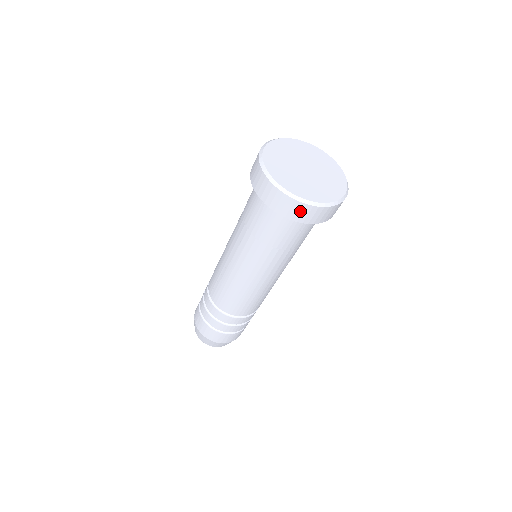
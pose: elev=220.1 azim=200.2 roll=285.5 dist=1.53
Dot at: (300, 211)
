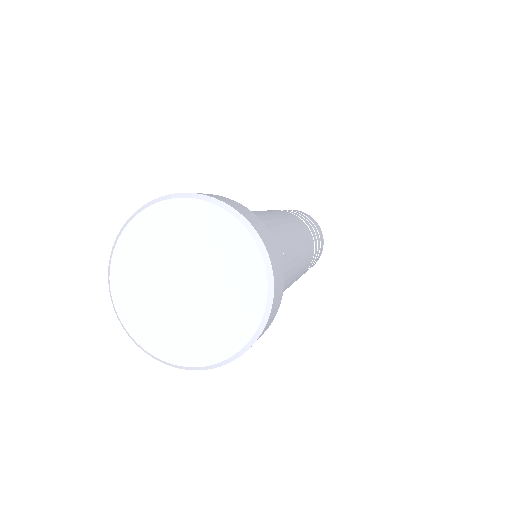
Dot at: occluded
